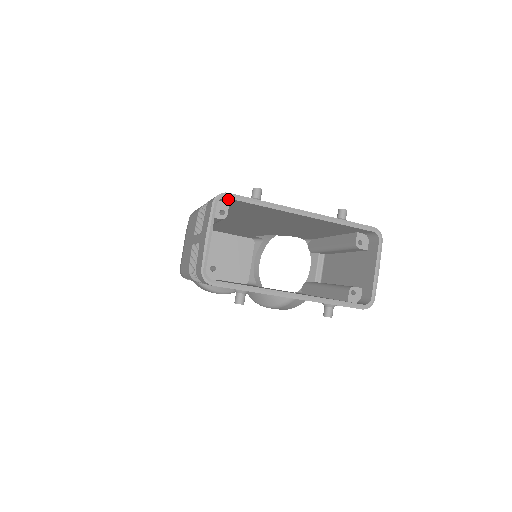
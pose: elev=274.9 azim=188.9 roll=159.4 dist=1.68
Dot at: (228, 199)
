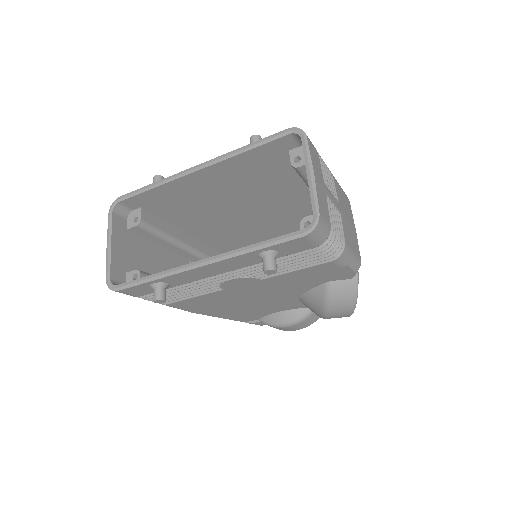
Dot at: (125, 202)
